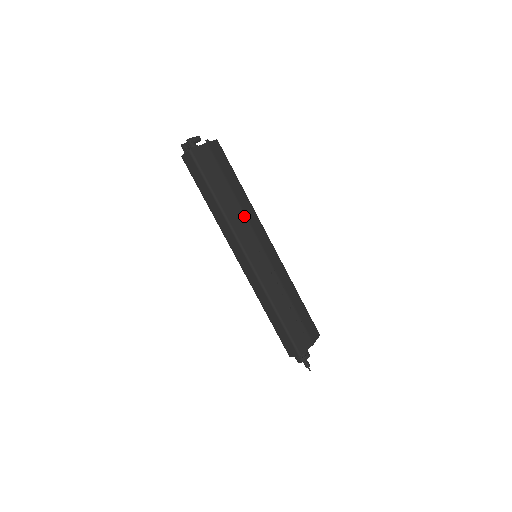
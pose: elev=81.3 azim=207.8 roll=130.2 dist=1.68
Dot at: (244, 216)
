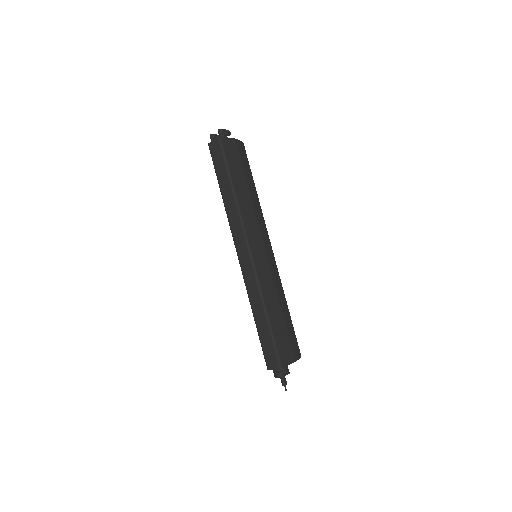
Dot at: (254, 213)
